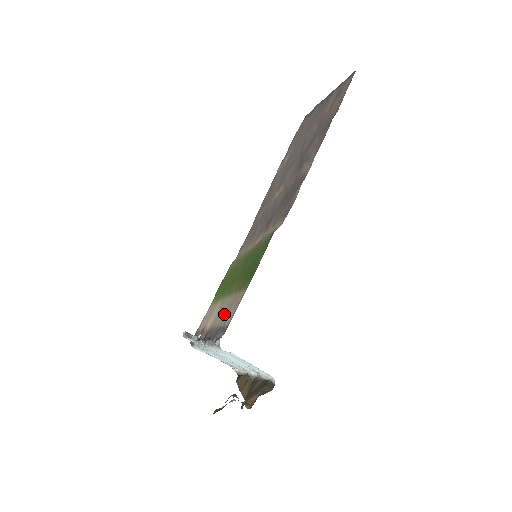
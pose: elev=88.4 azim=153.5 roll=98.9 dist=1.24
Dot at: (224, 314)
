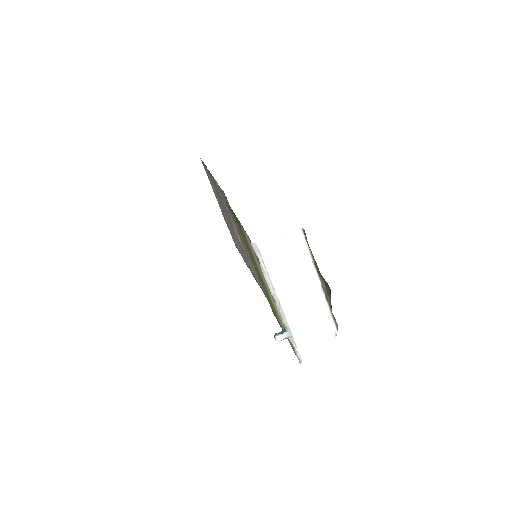
Dot at: (257, 262)
